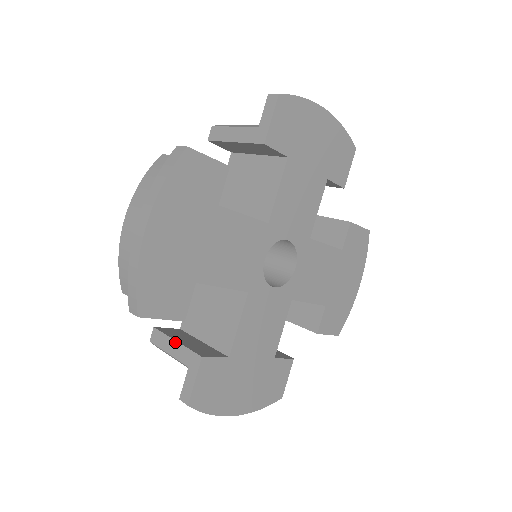
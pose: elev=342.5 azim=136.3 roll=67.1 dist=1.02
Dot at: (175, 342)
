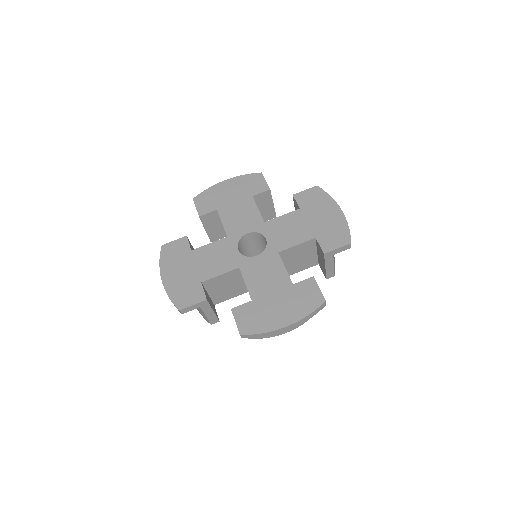
Dot at: occluded
